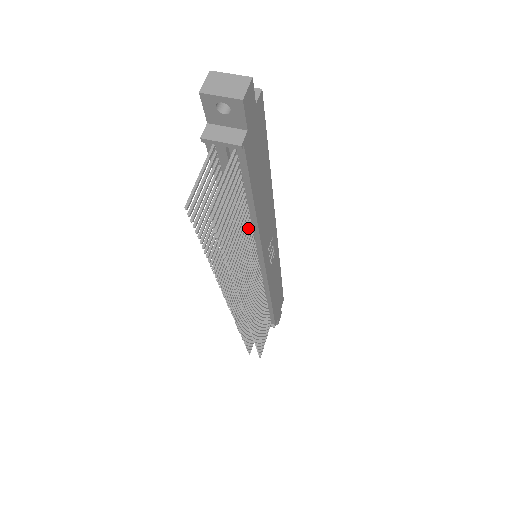
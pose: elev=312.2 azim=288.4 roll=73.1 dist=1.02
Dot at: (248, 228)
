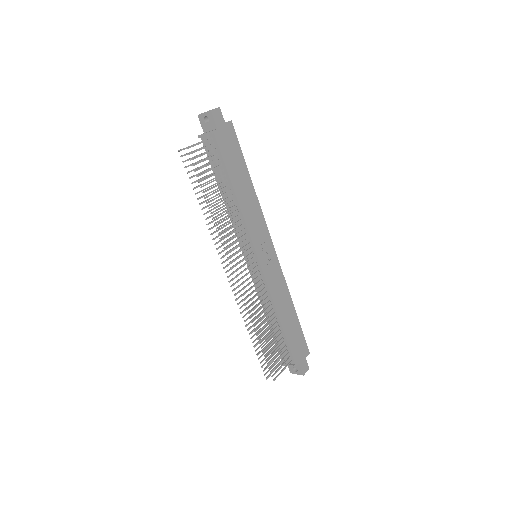
Dot at: (231, 202)
